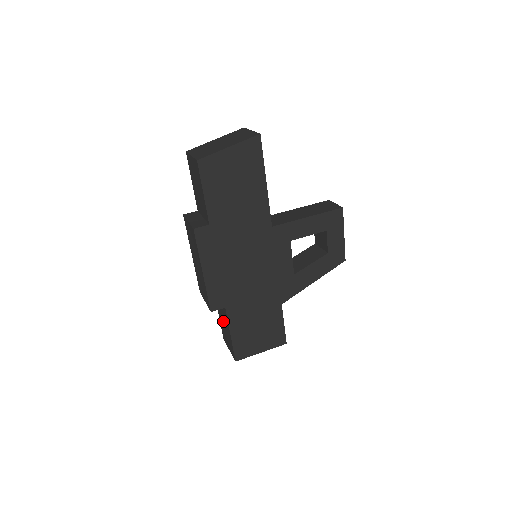
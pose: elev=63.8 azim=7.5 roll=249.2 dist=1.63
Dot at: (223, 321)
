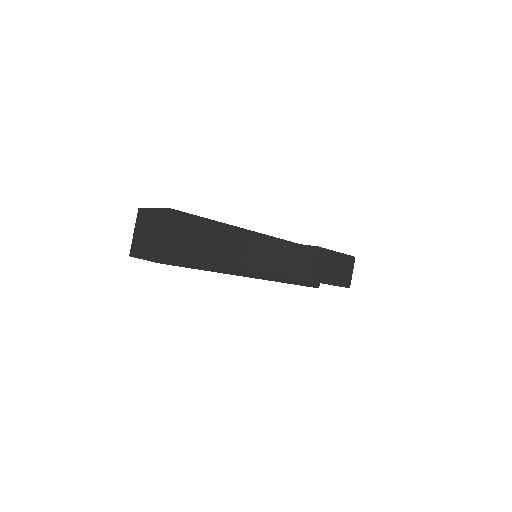
Dot at: occluded
